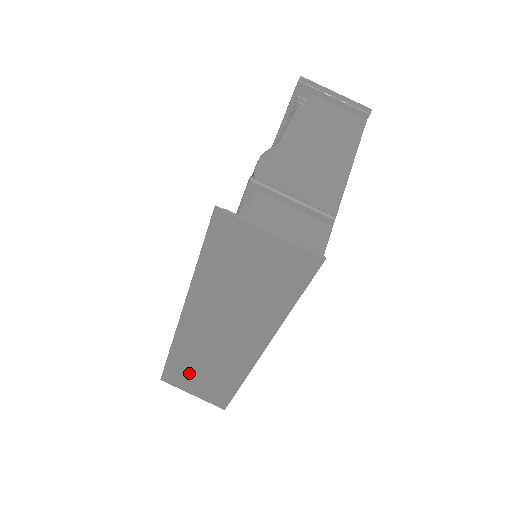
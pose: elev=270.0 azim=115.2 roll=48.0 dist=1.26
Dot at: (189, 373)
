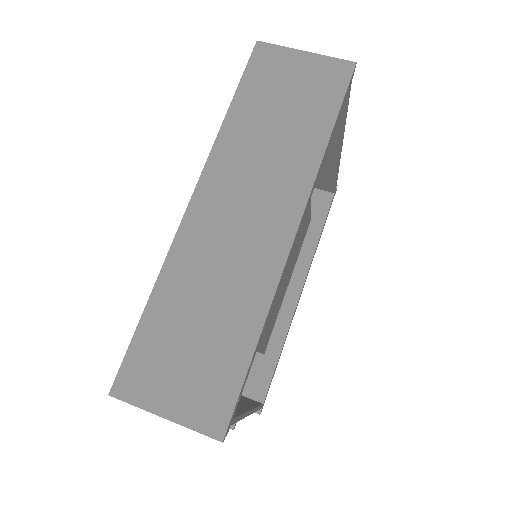
Dot at: (173, 340)
